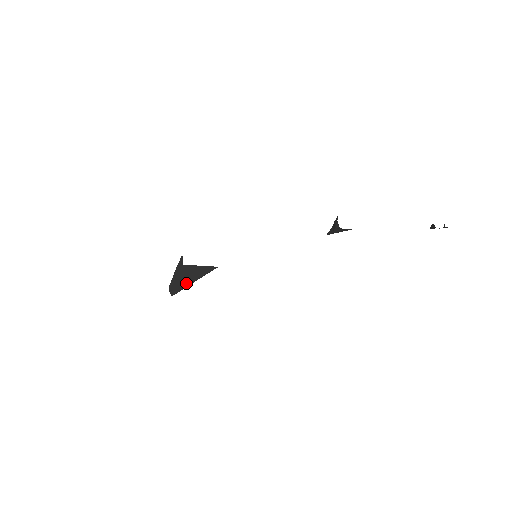
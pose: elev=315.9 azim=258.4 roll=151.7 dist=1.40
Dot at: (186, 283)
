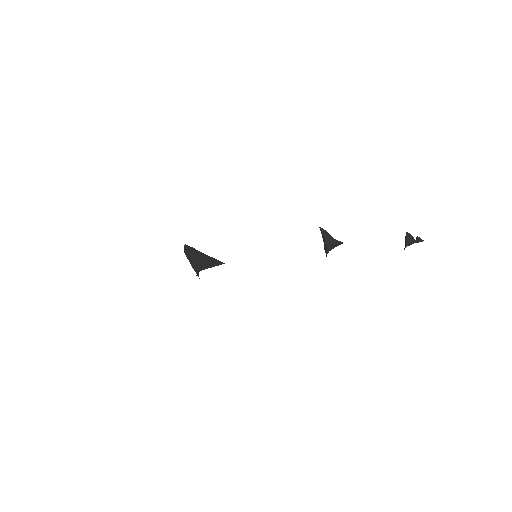
Dot at: occluded
